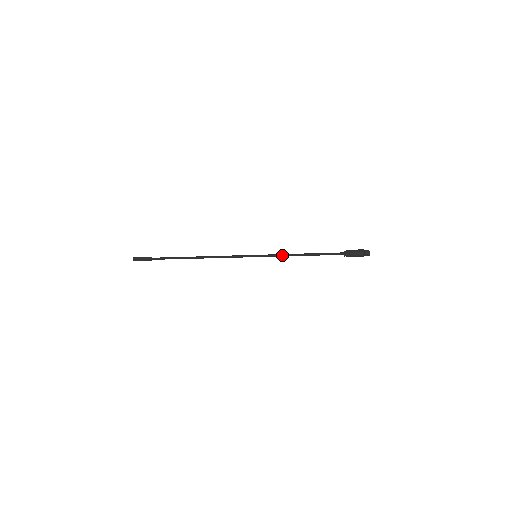
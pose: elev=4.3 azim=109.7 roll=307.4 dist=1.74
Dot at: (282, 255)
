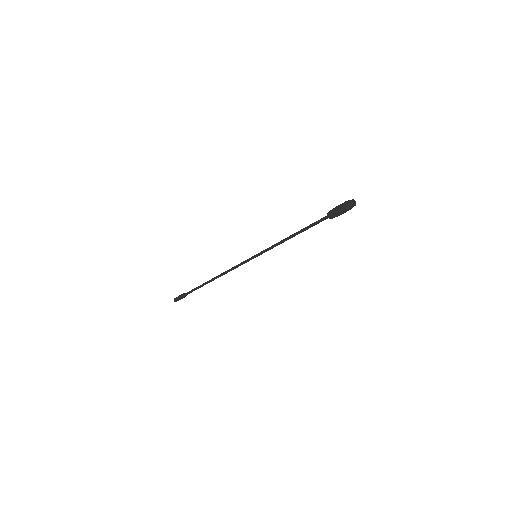
Dot at: (275, 244)
